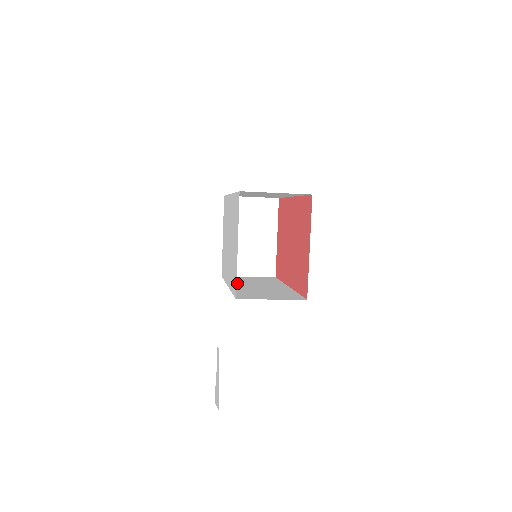
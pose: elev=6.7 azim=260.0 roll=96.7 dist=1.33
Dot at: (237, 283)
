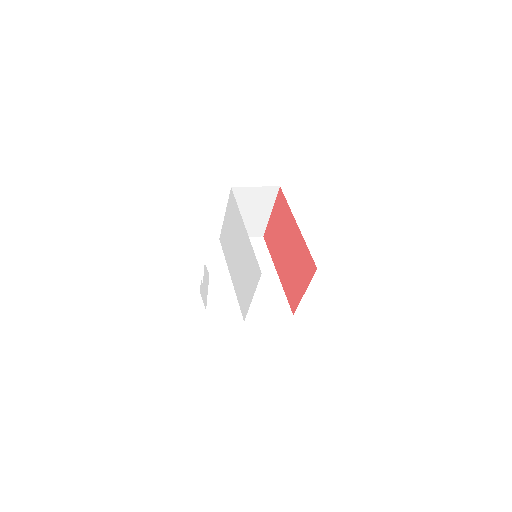
Dot at: occluded
